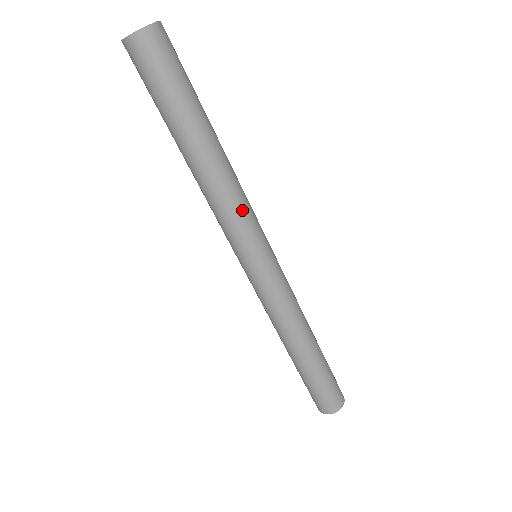
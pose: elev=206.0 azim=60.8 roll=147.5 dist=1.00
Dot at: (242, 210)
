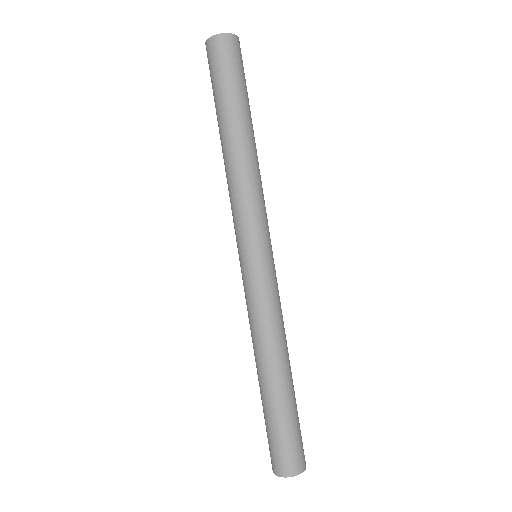
Dot at: (245, 201)
